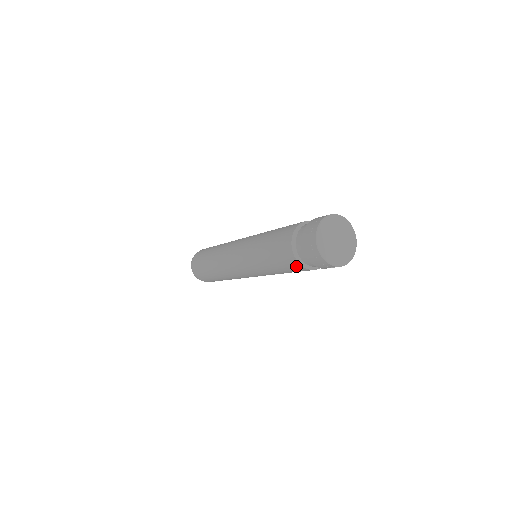
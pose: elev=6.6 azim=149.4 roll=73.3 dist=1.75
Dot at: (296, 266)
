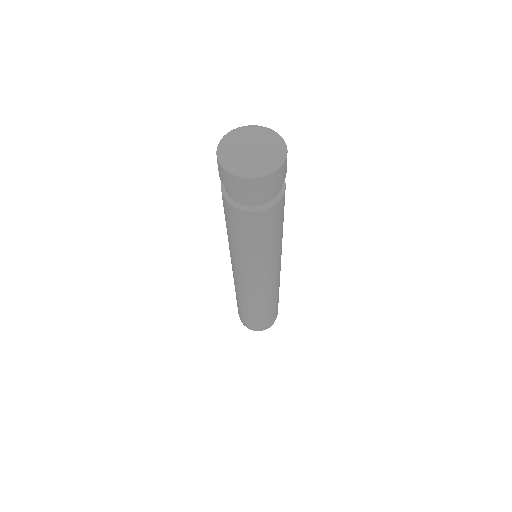
Dot at: (224, 203)
